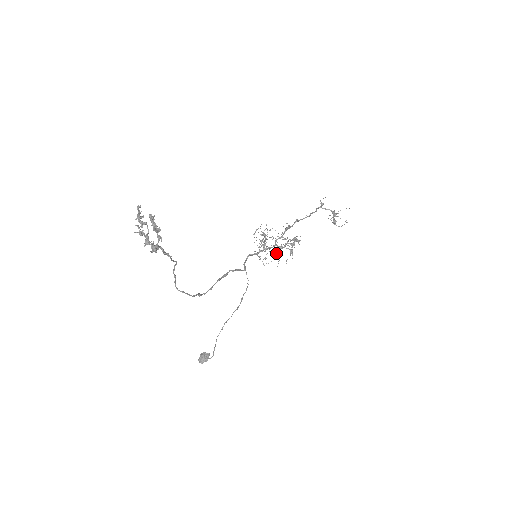
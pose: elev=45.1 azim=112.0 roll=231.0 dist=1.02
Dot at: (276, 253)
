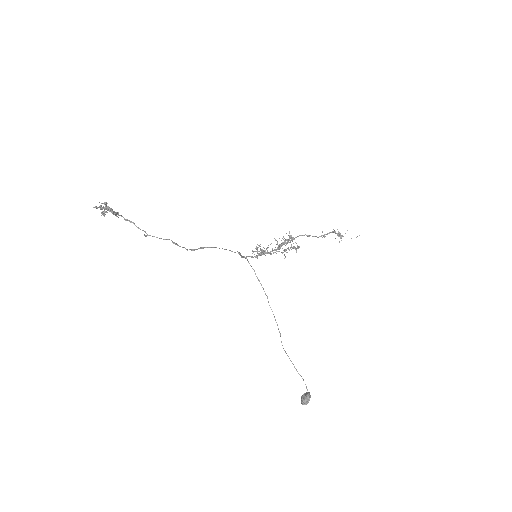
Dot at: occluded
